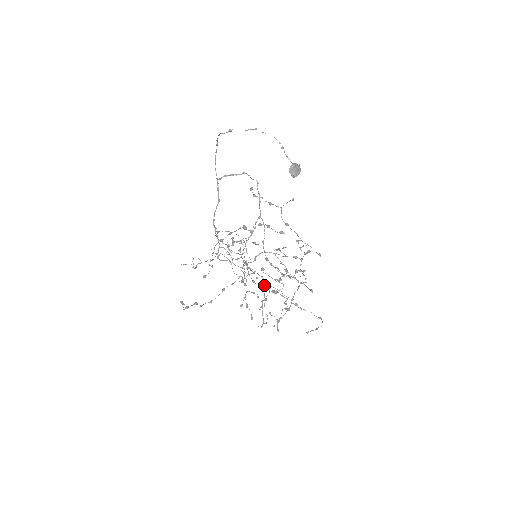
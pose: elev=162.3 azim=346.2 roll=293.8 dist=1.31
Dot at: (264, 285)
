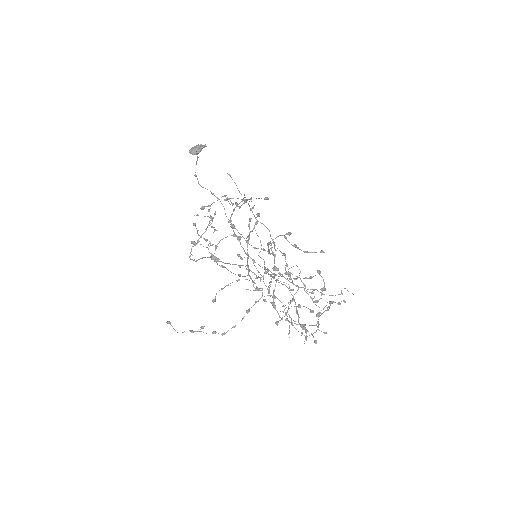
Dot at: occluded
